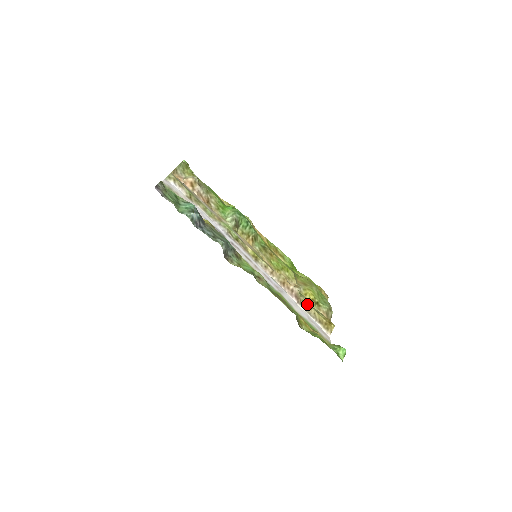
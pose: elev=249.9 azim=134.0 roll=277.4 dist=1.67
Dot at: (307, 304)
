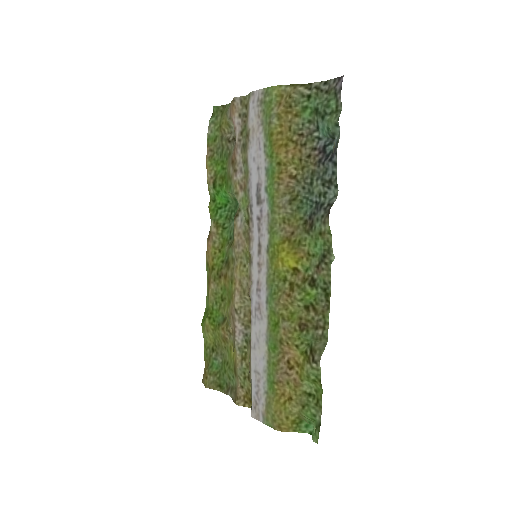
Dot at: (250, 358)
